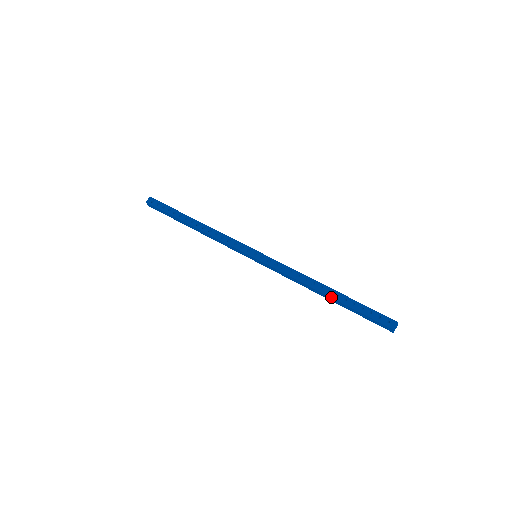
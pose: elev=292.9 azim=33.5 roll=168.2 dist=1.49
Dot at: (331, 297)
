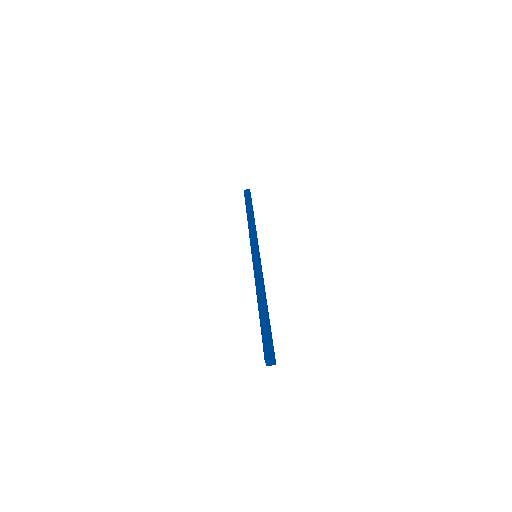
Dot at: (259, 309)
